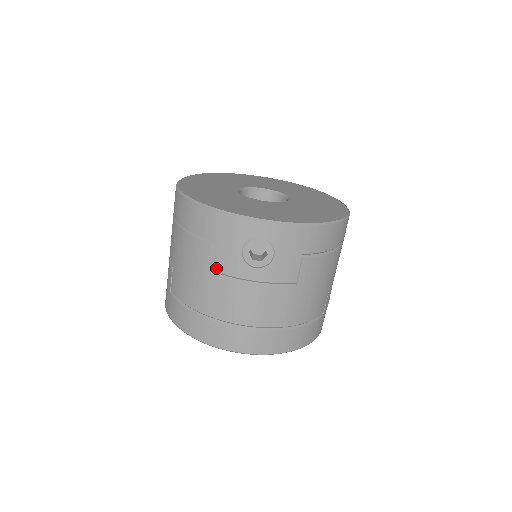
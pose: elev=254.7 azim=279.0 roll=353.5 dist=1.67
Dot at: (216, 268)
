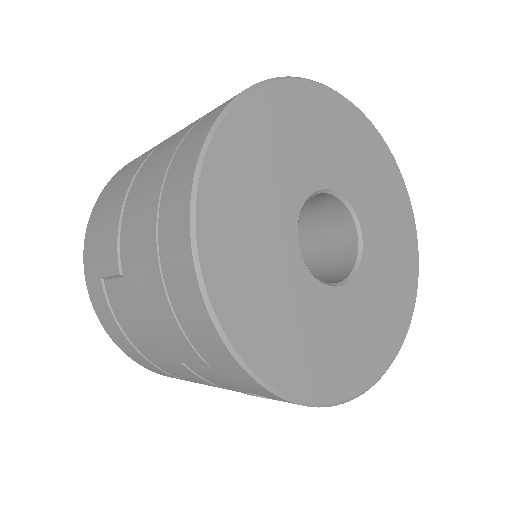
Dot at: (196, 371)
